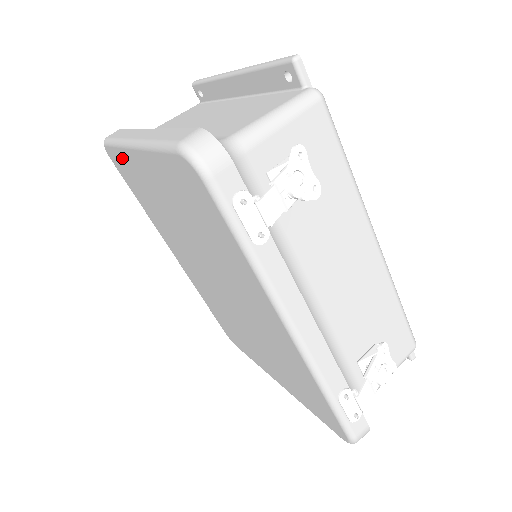
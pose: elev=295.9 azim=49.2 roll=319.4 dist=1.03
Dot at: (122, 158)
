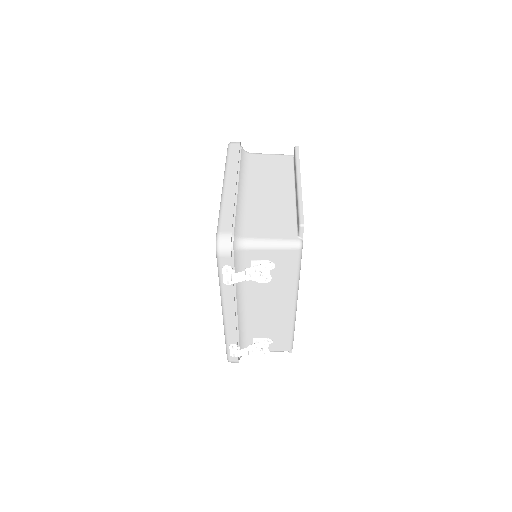
Dot at: occluded
